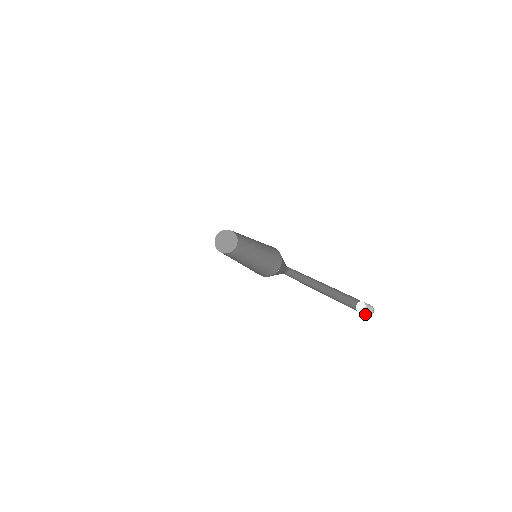
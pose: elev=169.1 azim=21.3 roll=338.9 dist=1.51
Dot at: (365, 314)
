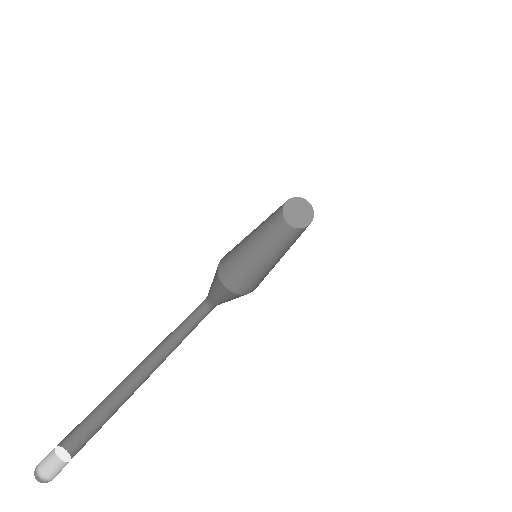
Dot at: (48, 466)
